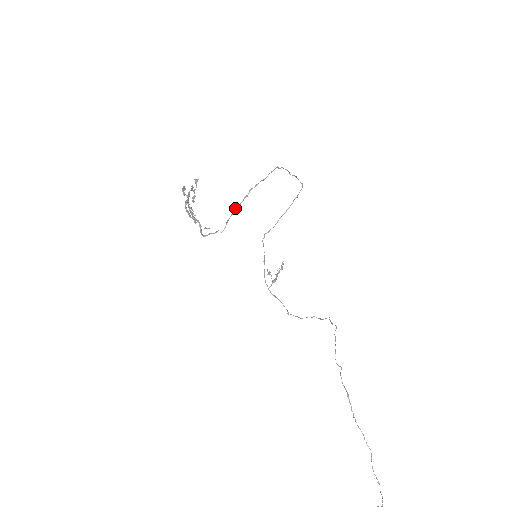
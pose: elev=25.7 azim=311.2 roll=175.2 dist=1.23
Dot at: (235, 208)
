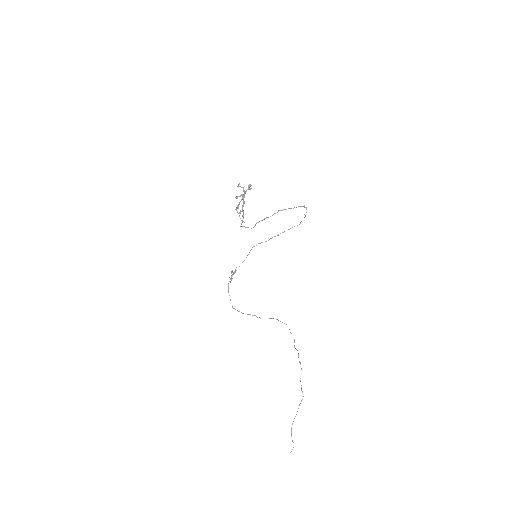
Dot at: (266, 217)
